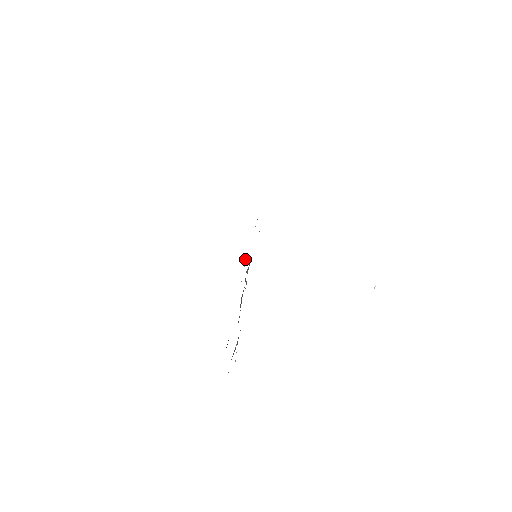
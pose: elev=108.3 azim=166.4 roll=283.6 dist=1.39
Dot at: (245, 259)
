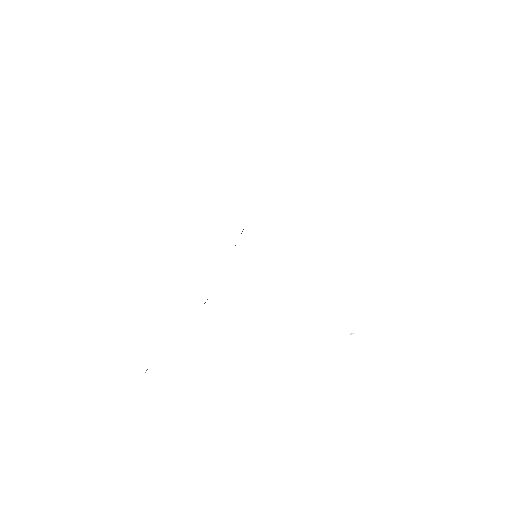
Dot at: occluded
